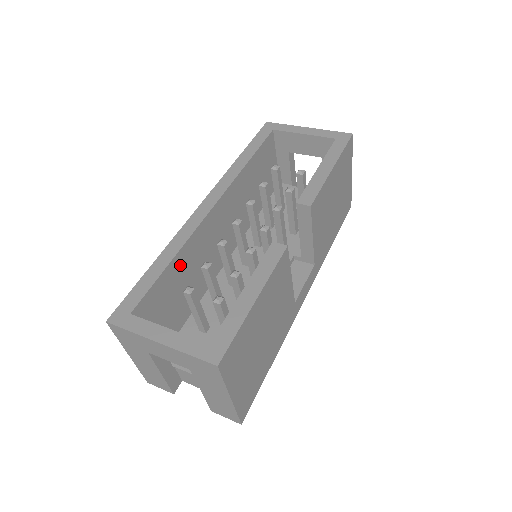
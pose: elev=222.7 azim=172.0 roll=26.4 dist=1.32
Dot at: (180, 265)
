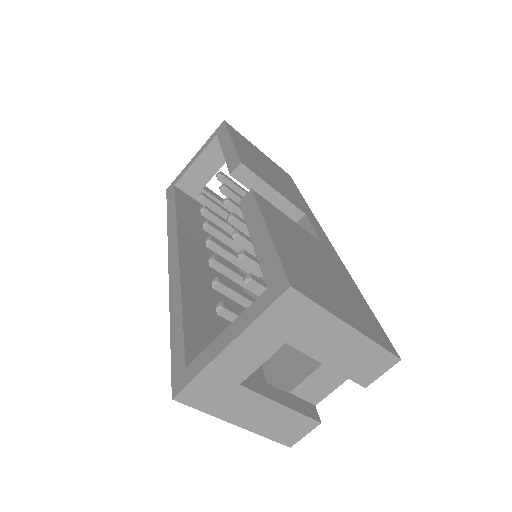
Dot at: (196, 308)
